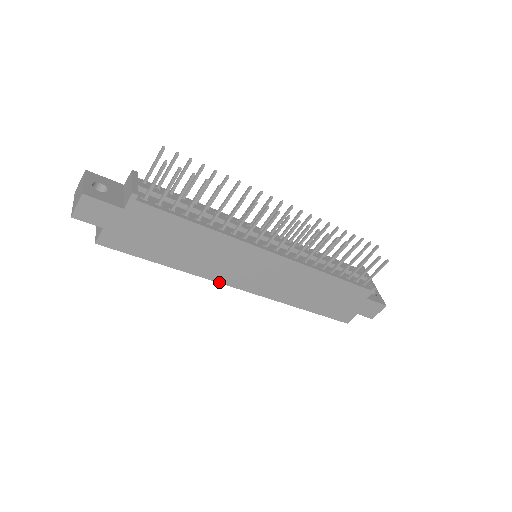
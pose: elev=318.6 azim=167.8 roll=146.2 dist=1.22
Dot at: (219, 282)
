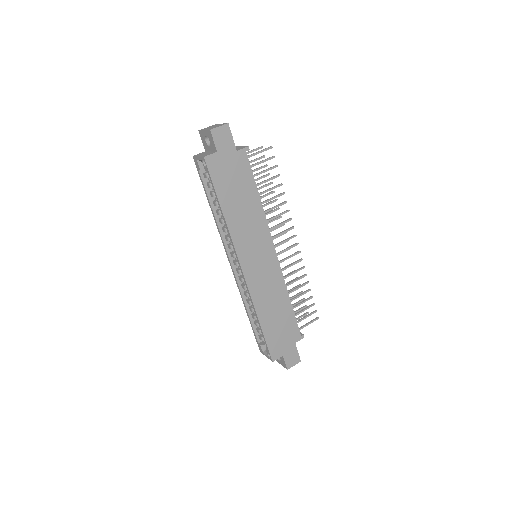
Dot at: (236, 250)
